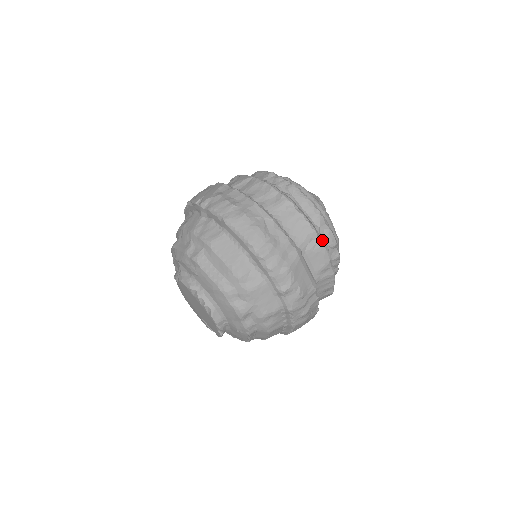
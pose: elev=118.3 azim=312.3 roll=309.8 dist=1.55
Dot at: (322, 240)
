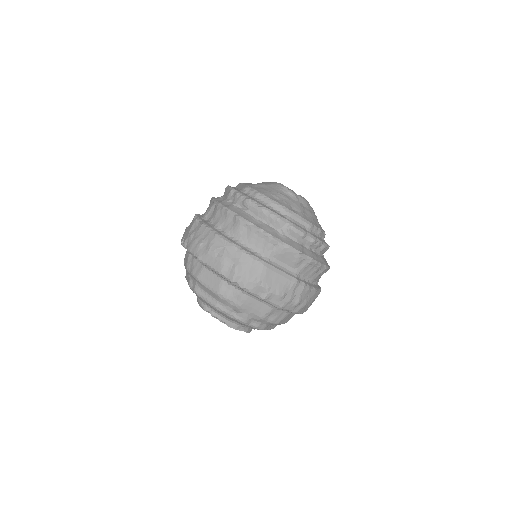
Dot at: (287, 239)
